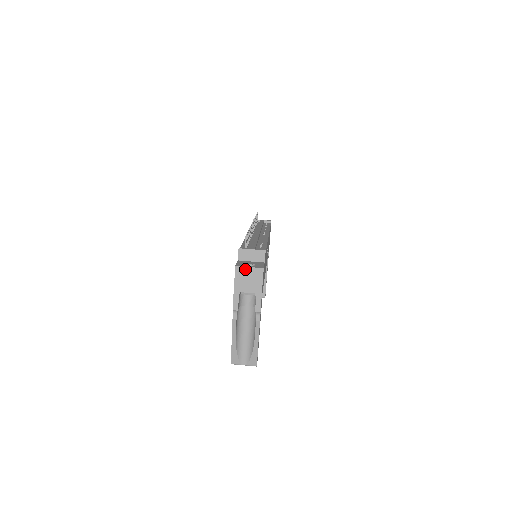
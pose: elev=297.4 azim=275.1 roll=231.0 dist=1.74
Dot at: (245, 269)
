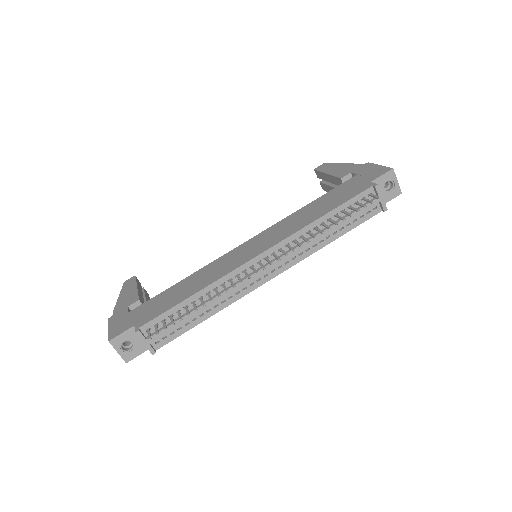
Dot at: (115, 348)
